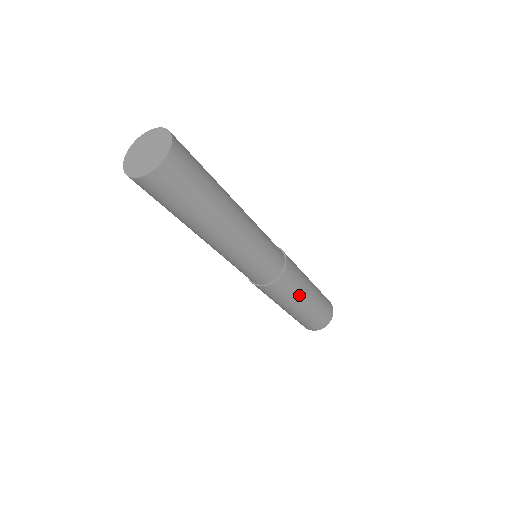
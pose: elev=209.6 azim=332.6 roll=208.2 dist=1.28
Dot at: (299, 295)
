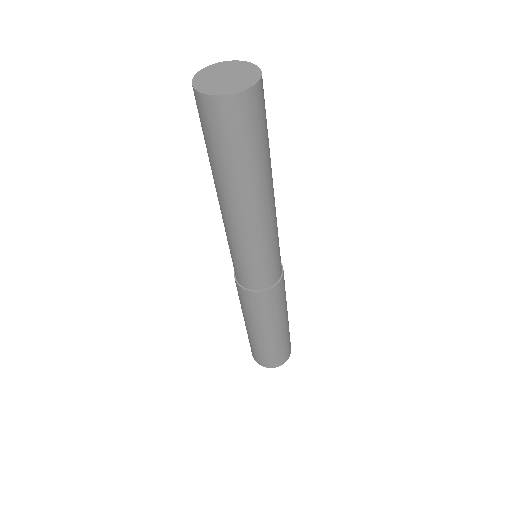
Dot at: (286, 305)
